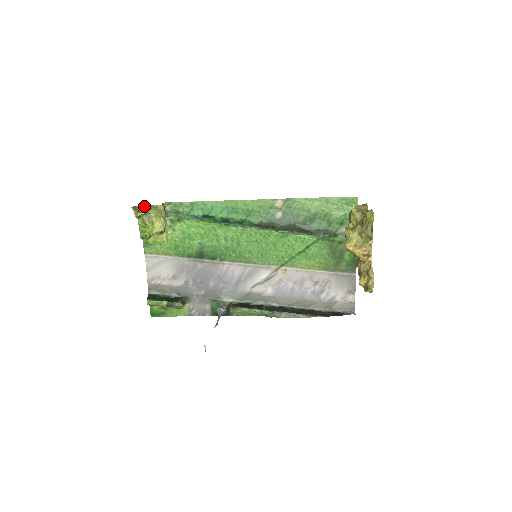
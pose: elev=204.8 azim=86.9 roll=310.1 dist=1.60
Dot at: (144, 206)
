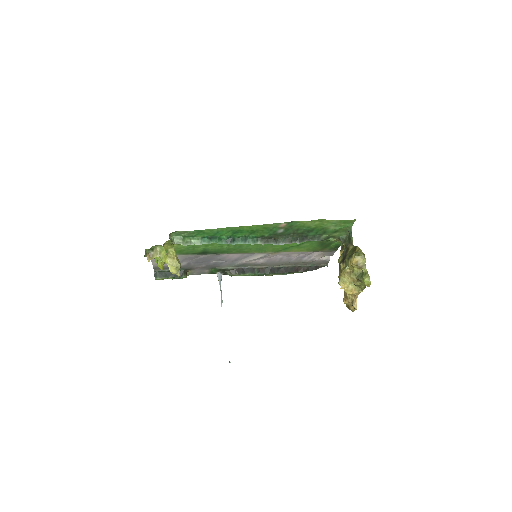
Dot at: (153, 247)
